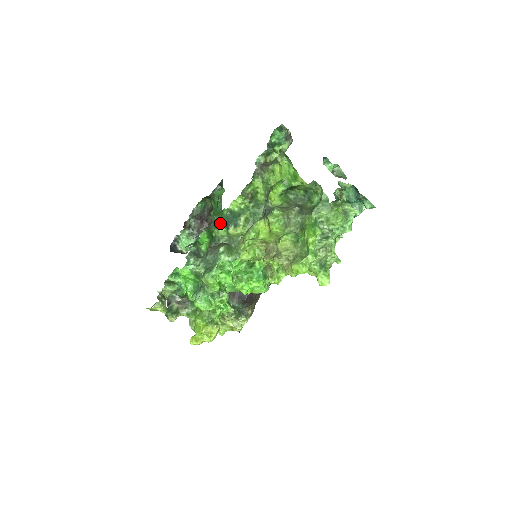
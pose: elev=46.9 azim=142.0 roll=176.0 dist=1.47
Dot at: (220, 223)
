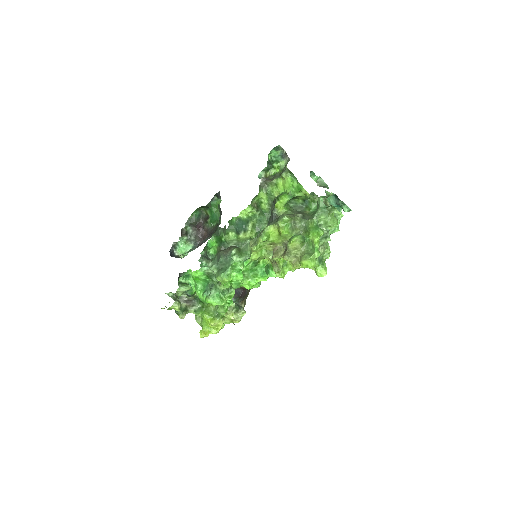
Dot at: (231, 229)
